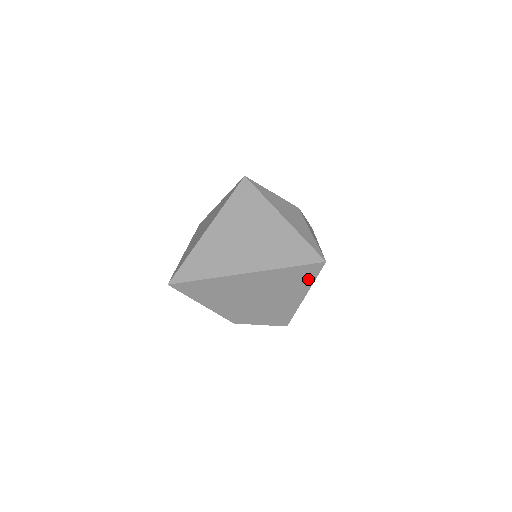
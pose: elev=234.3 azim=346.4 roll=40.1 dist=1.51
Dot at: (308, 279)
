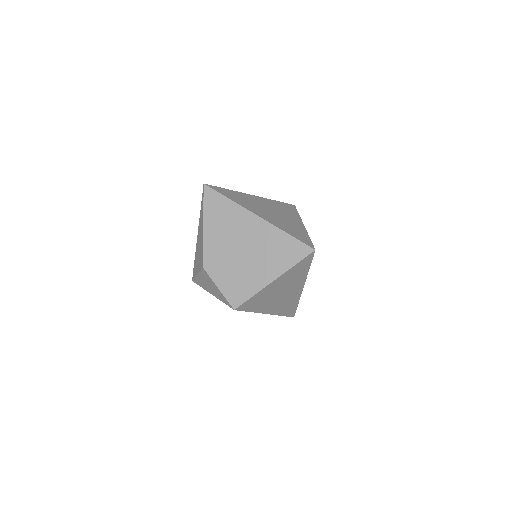
Dot at: (291, 260)
